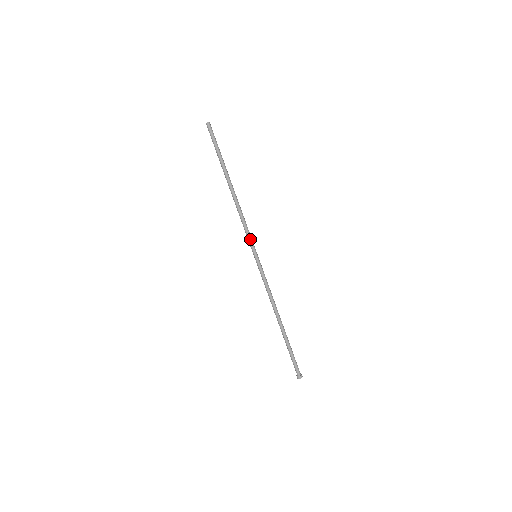
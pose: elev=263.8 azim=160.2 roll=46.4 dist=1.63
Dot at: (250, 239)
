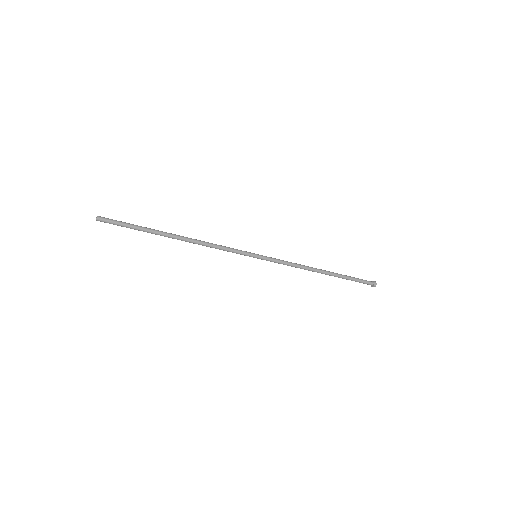
Dot at: occluded
